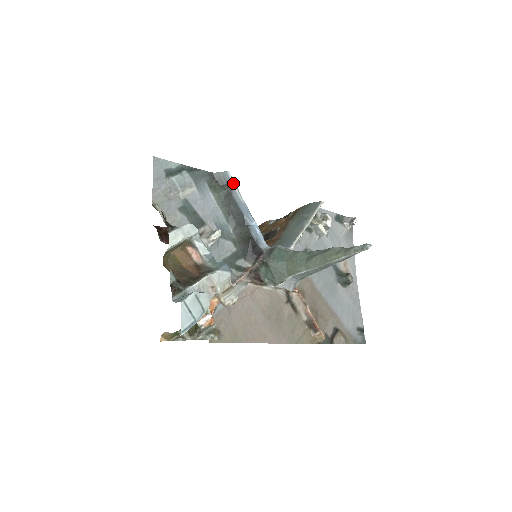
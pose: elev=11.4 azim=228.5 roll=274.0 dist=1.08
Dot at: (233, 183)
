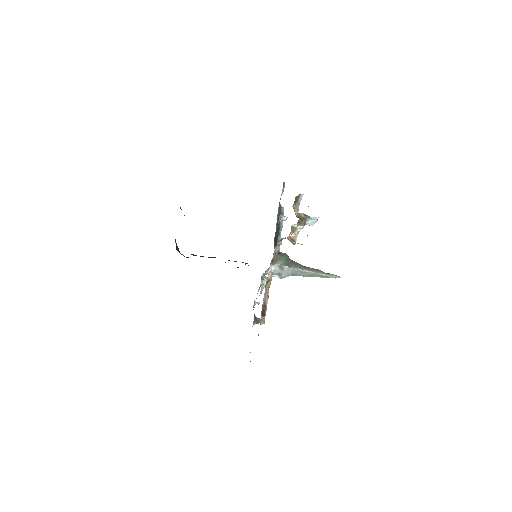
Dot at: (283, 215)
